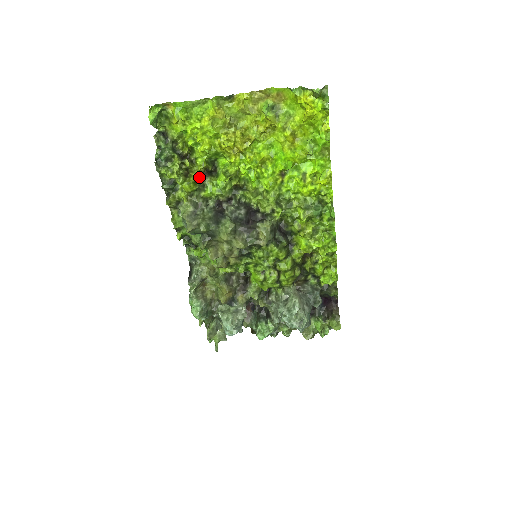
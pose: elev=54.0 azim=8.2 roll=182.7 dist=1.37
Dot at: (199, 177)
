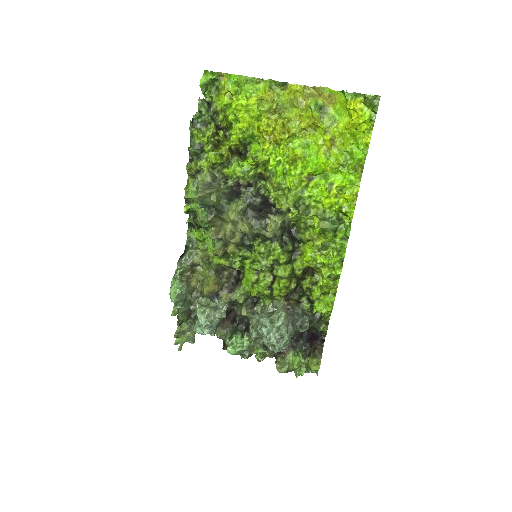
Dot at: (228, 152)
